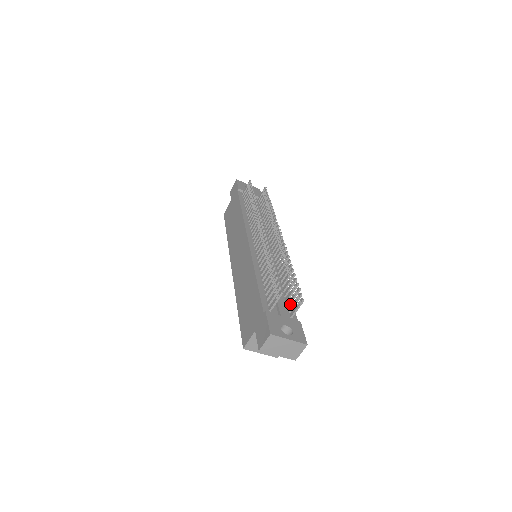
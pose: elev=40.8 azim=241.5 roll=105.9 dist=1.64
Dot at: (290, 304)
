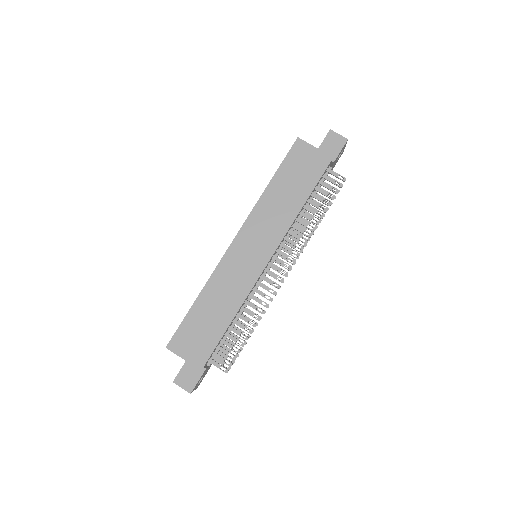
Dot at: occluded
